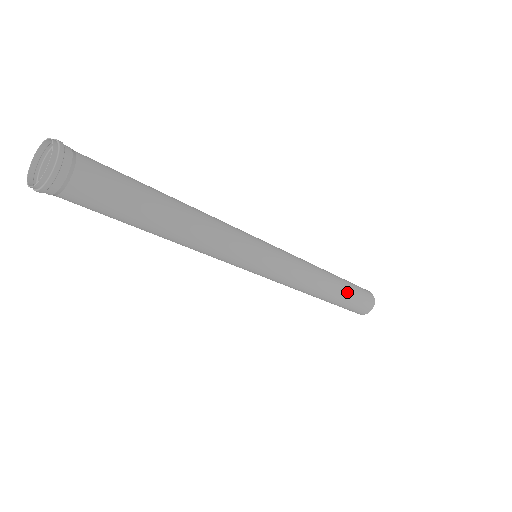
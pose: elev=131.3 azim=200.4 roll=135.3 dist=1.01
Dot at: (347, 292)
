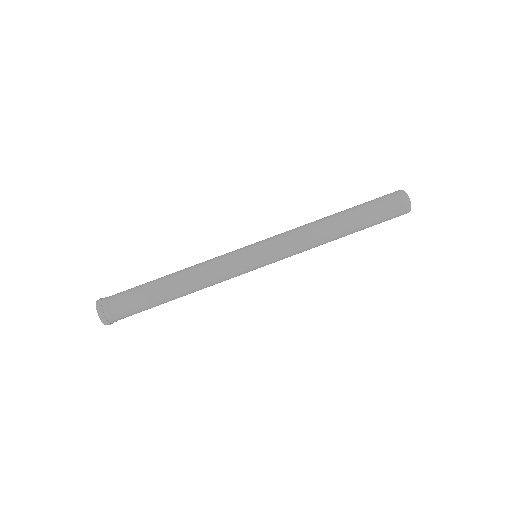
Dot at: (364, 226)
